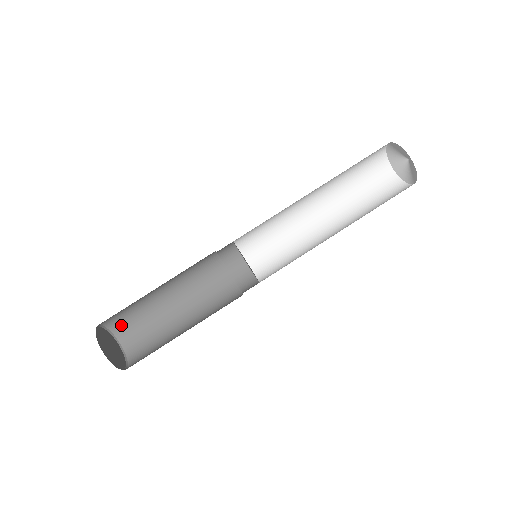
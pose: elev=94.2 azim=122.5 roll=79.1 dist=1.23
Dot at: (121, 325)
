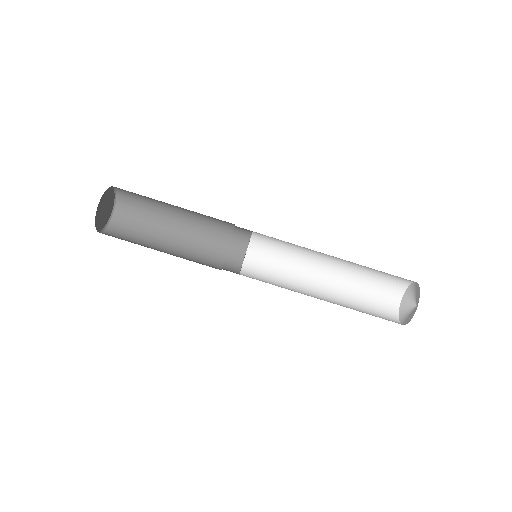
Dot at: (125, 190)
